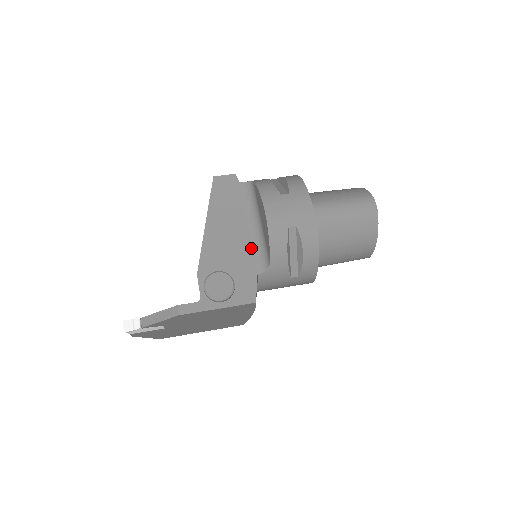
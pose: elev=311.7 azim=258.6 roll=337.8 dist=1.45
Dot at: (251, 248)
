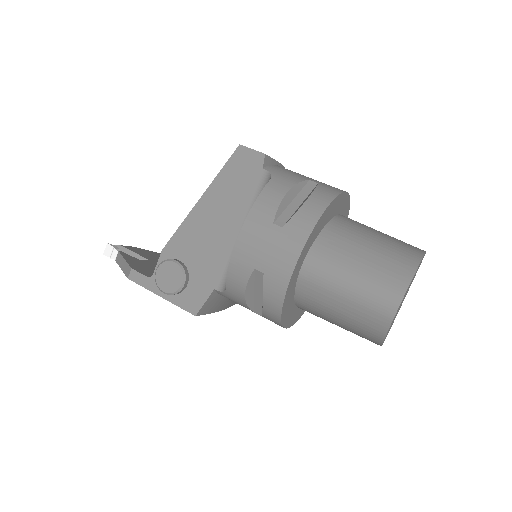
Dot at: (226, 256)
